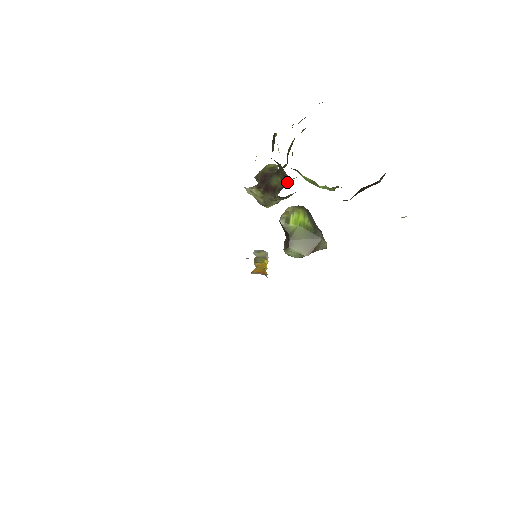
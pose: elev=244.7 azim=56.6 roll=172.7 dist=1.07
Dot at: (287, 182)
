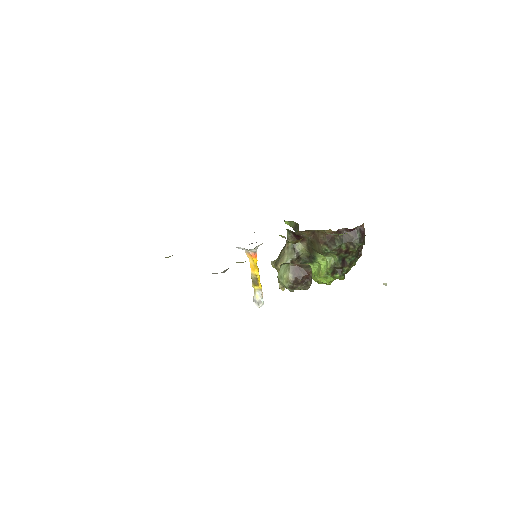
Dot at: occluded
